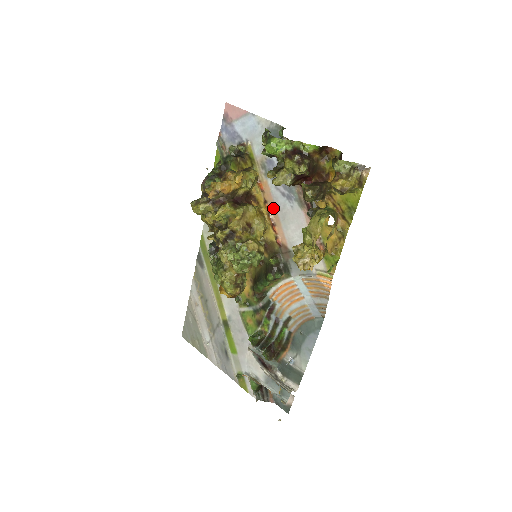
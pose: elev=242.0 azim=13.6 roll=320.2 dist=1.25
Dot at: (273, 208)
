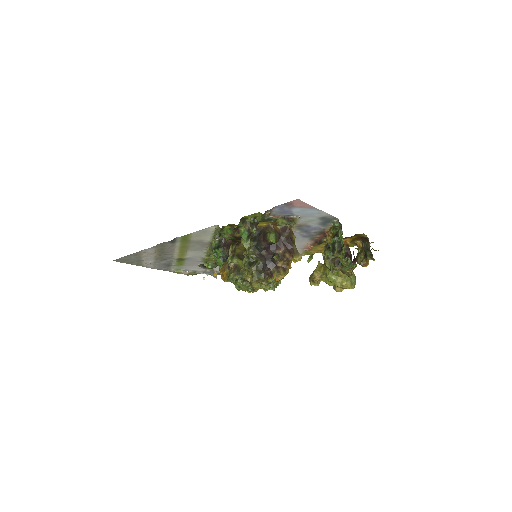
Dot at: occluded
